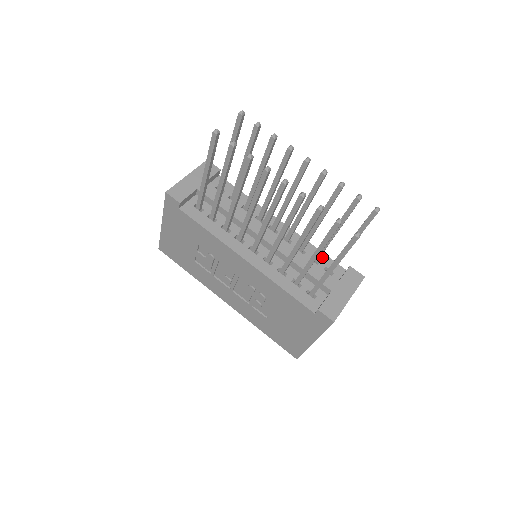
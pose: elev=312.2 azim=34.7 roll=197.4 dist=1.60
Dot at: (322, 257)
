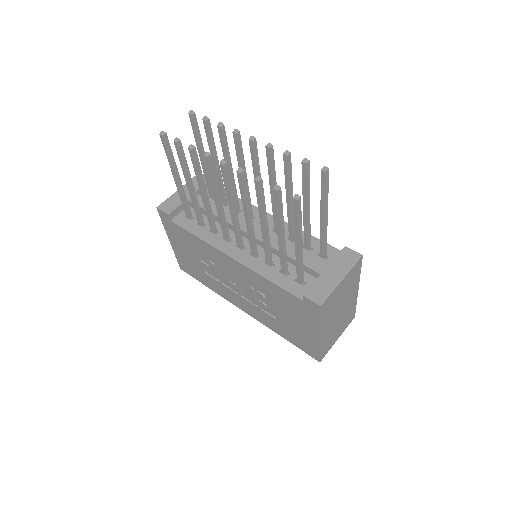
Dot at: (316, 243)
